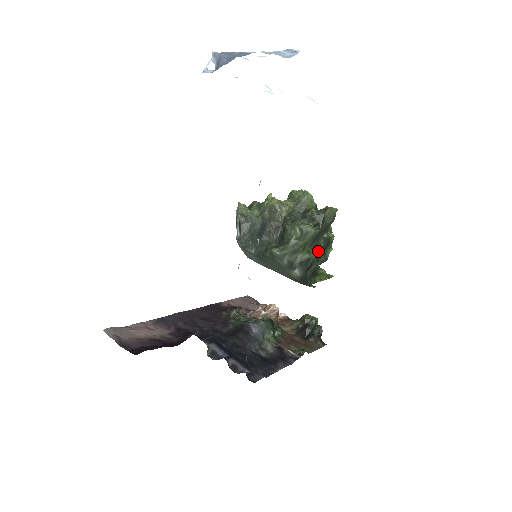
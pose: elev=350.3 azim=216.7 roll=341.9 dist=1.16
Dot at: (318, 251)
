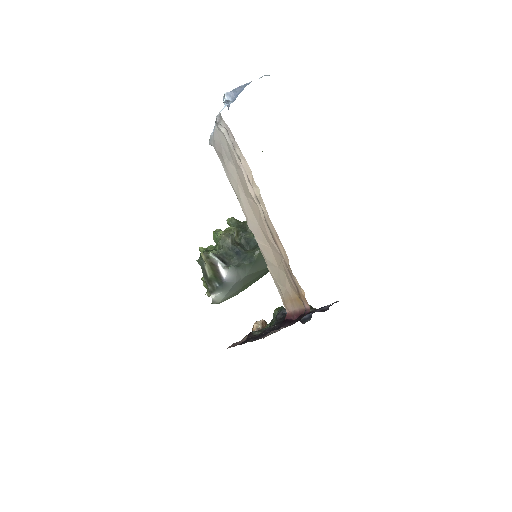
Dot at: occluded
